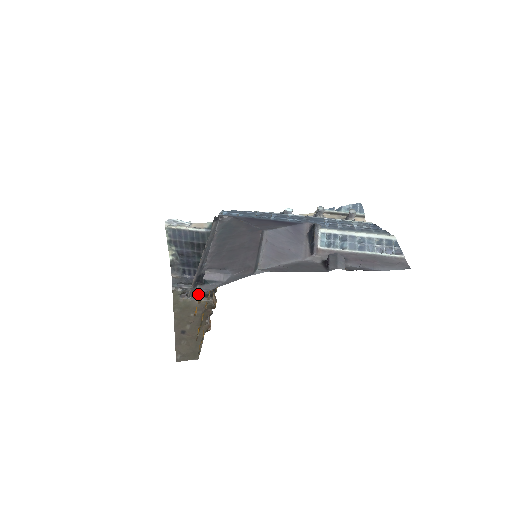
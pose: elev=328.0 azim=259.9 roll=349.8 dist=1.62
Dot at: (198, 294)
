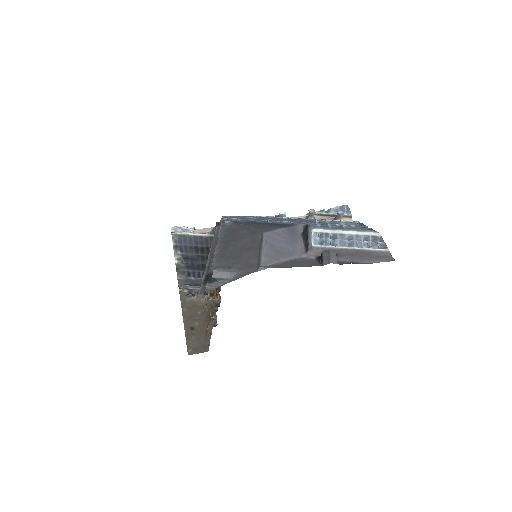
Dot at: (203, 294)
